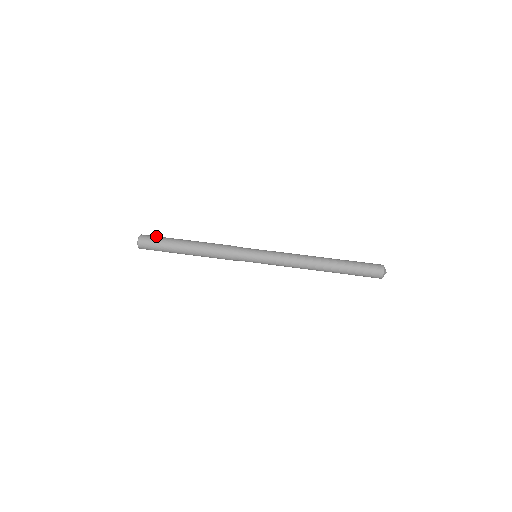
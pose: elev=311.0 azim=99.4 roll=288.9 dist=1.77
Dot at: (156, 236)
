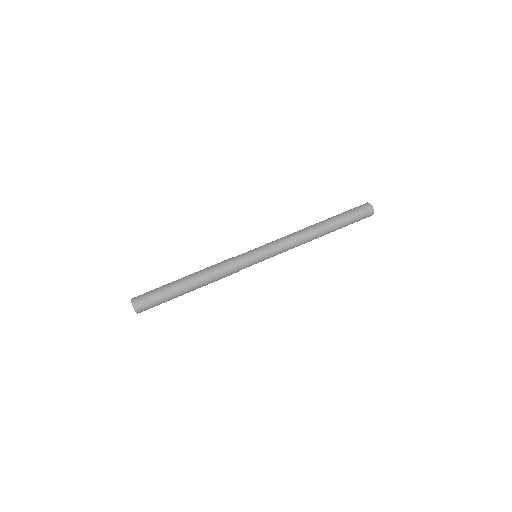
Dot at: occluded
